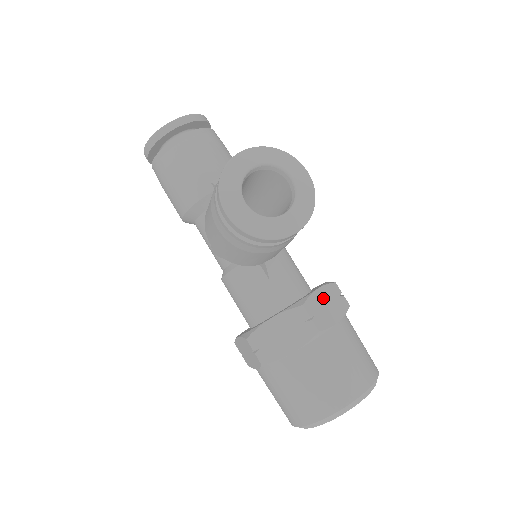
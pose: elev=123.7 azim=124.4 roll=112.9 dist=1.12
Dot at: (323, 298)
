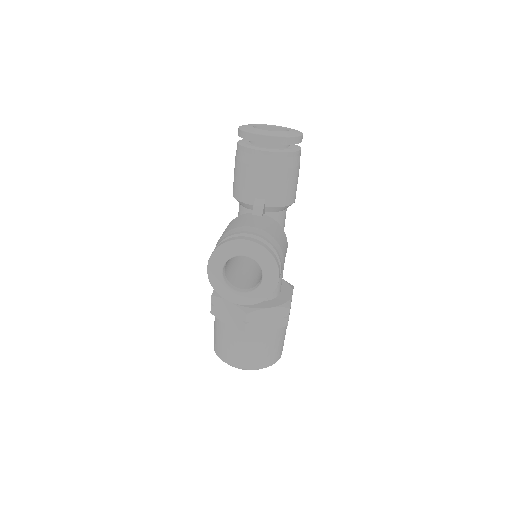
Dot at: (268, 314)
